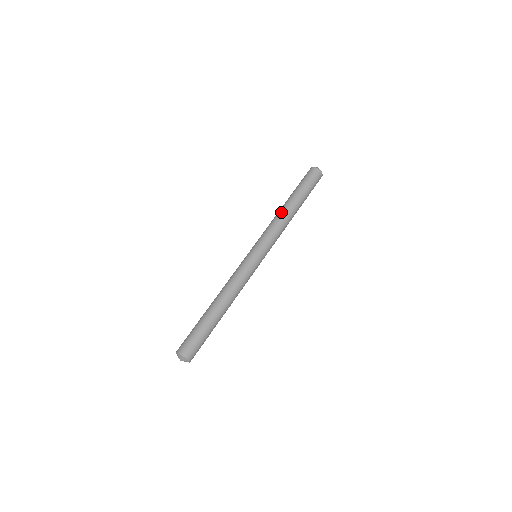
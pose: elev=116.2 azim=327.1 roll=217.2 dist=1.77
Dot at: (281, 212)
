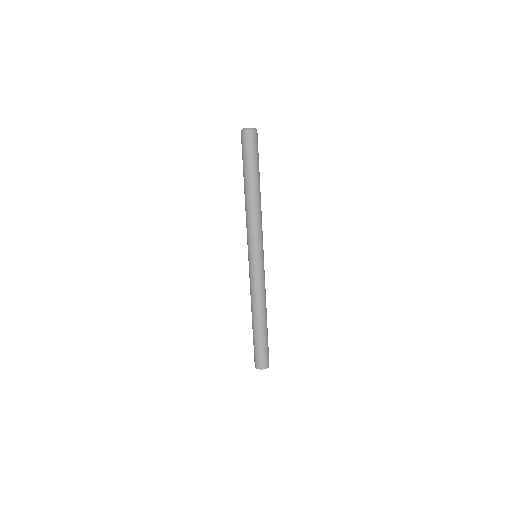
Dot at: (250, 204)
